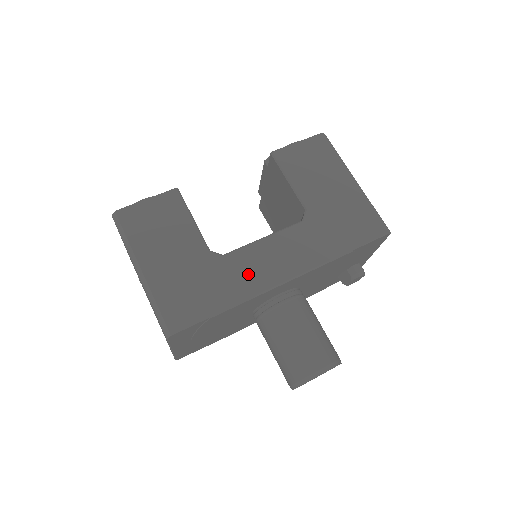
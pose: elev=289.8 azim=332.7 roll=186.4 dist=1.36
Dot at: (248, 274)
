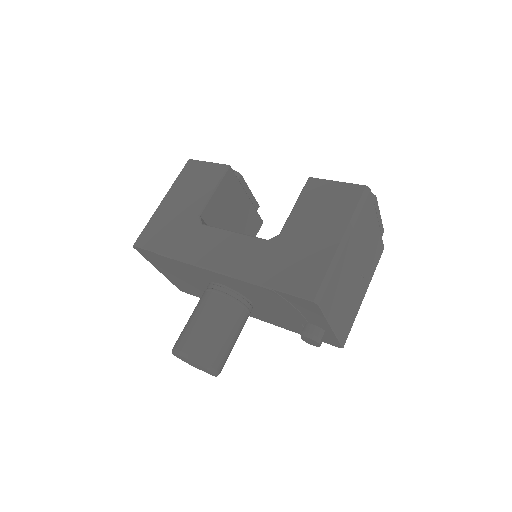
Dot at: (198, 246)
